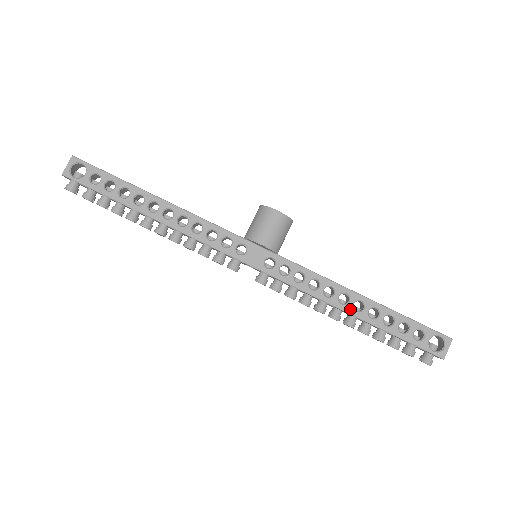
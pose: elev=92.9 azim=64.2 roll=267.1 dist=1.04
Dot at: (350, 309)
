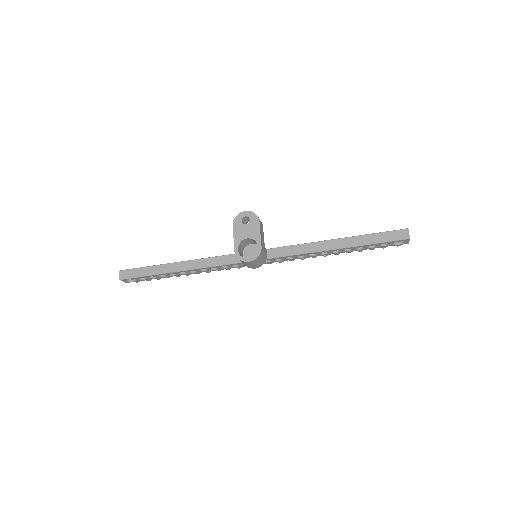
Dot at: occluded
